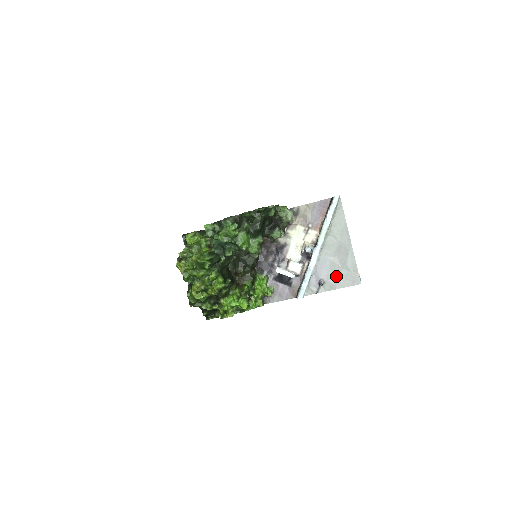
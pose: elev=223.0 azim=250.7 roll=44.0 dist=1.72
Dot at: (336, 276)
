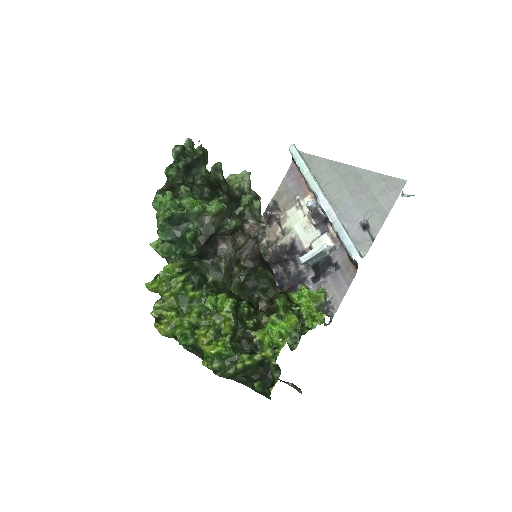
Dot at: (373, 204)
